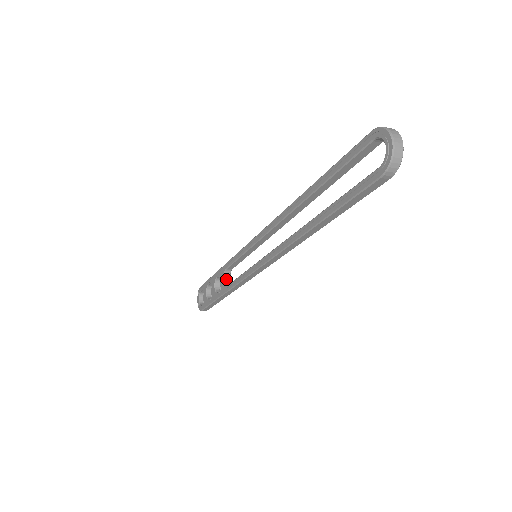
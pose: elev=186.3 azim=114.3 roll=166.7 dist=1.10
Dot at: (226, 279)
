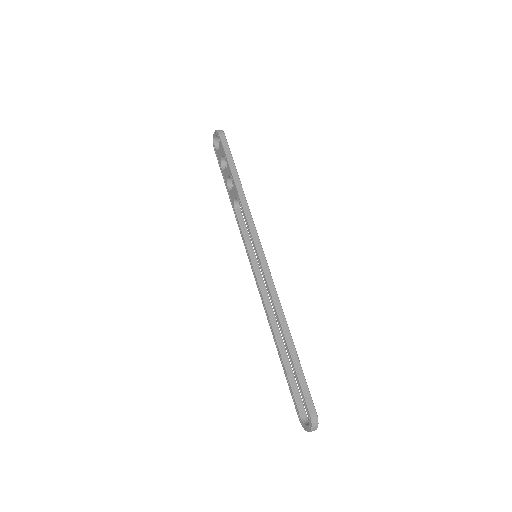
Dot at: (237, 199)
